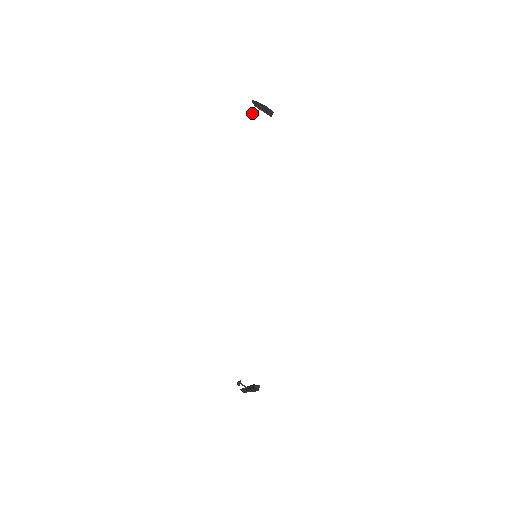
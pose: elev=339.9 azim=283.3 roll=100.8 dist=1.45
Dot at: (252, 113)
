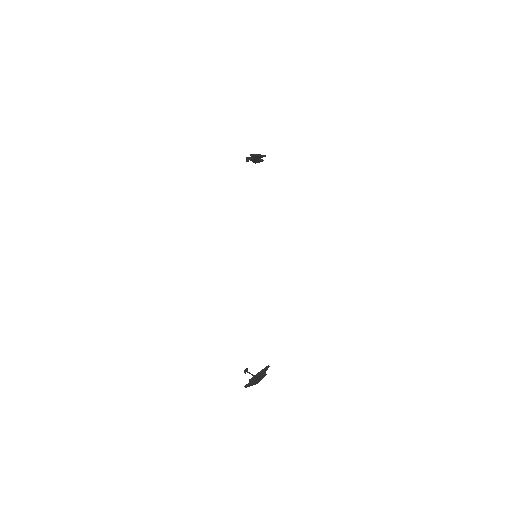
Dot at: (249, 159)
